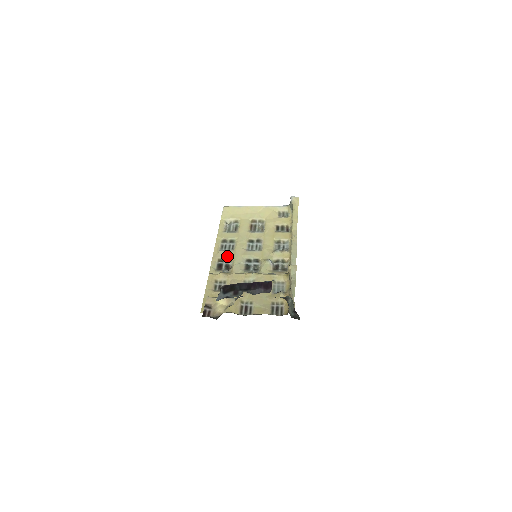
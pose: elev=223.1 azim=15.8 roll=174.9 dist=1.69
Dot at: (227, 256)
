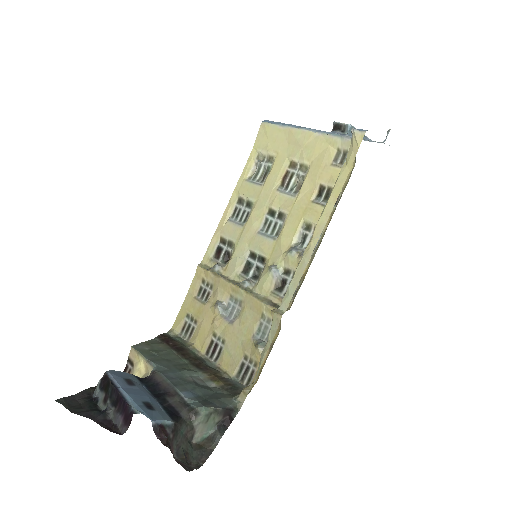
Dot at: (231, 236)
